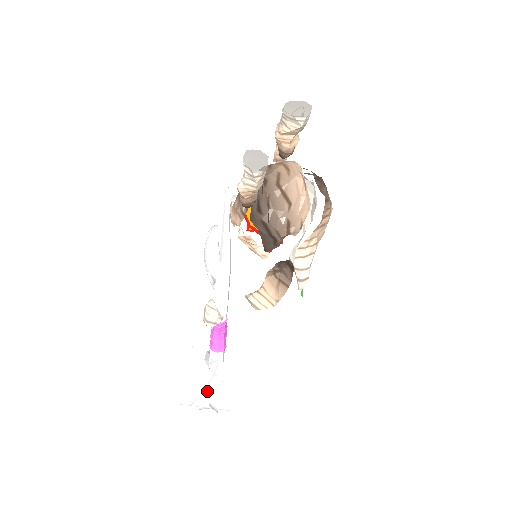
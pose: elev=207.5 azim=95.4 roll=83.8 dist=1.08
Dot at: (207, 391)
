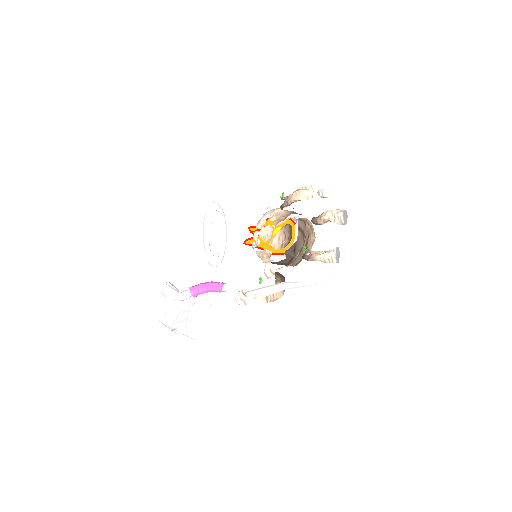
Dot at: (180, 321)
